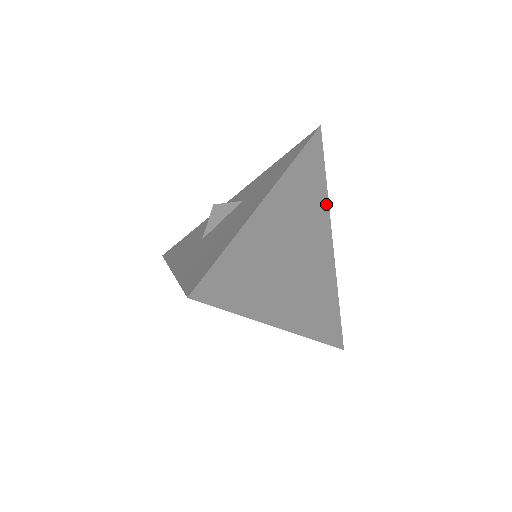
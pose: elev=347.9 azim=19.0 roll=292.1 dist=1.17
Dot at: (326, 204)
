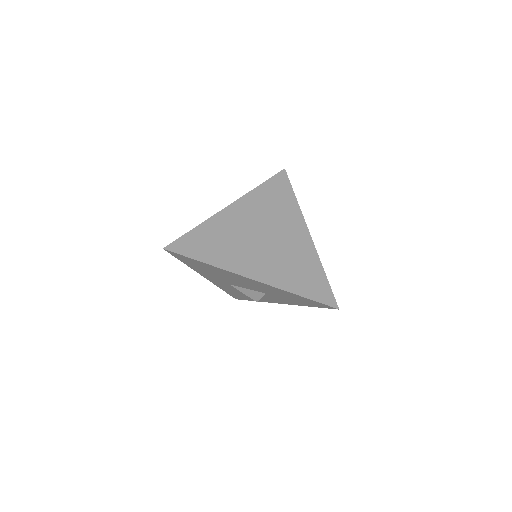
Dot at: (297, 210)
